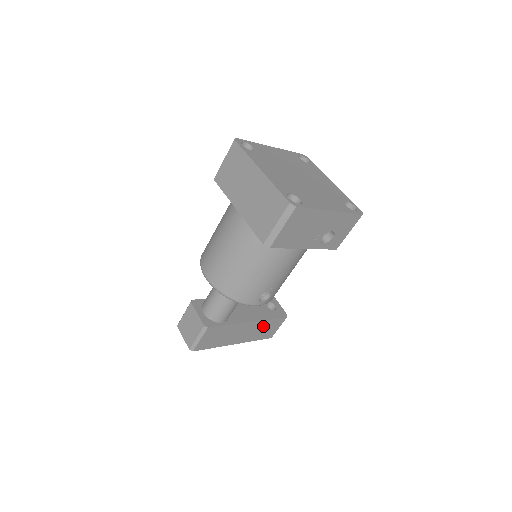
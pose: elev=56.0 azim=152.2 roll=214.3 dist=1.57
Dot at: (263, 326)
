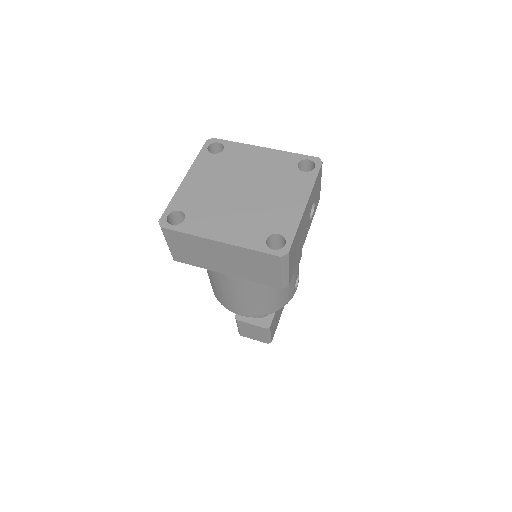
Dot at: occluded
